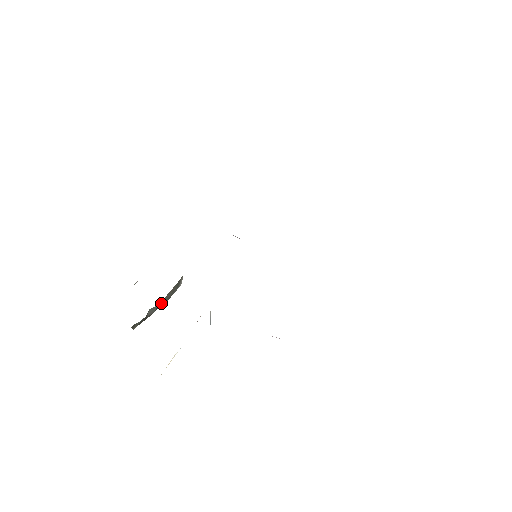
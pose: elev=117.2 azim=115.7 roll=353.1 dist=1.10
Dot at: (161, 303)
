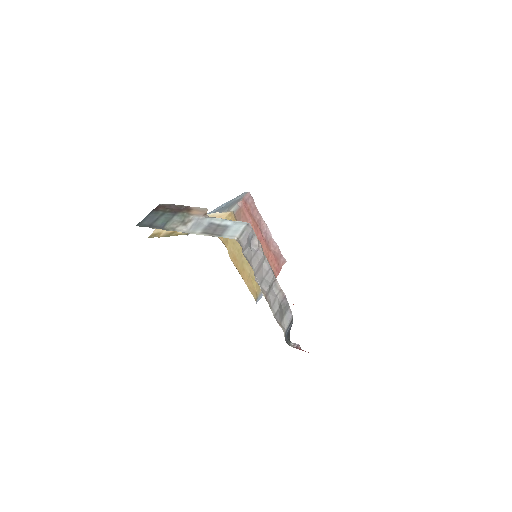
Dot at: occluded
